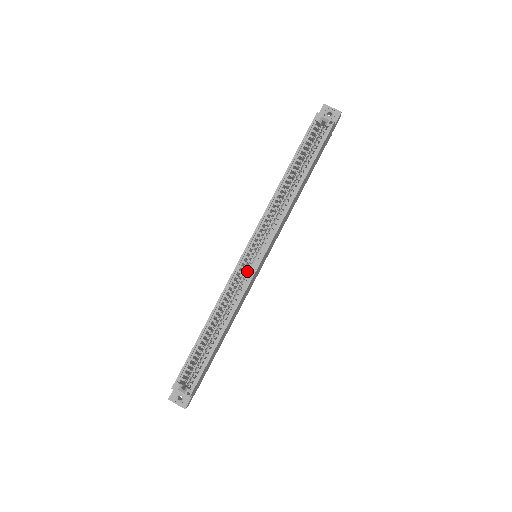
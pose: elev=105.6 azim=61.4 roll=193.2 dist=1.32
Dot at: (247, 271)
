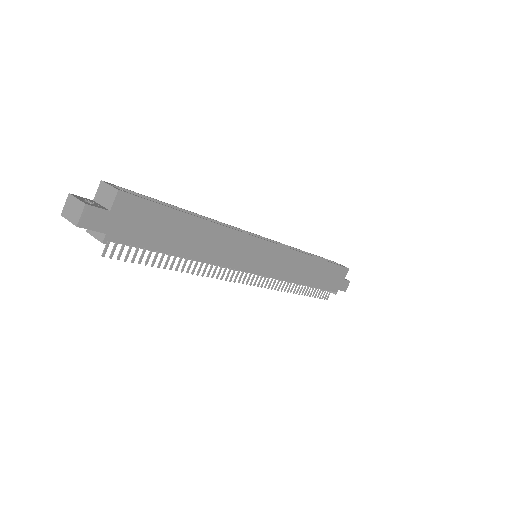
Dot at: occluded
